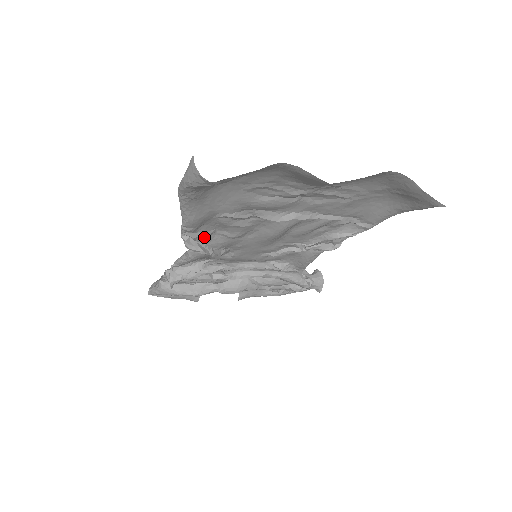
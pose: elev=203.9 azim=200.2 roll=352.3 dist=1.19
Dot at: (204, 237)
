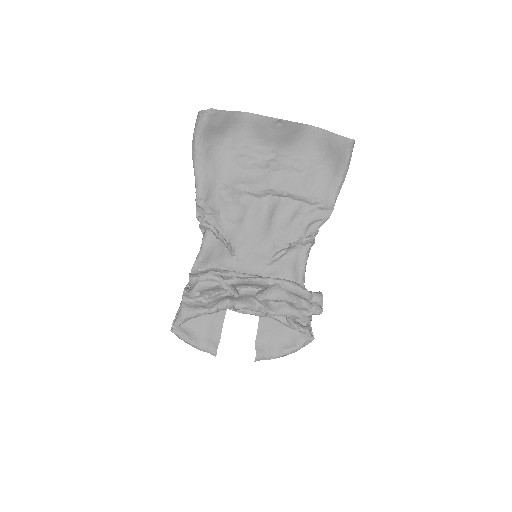
Dot at: (212, 216)
